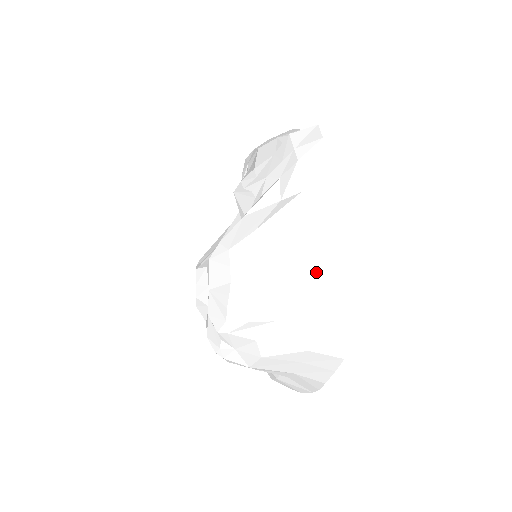
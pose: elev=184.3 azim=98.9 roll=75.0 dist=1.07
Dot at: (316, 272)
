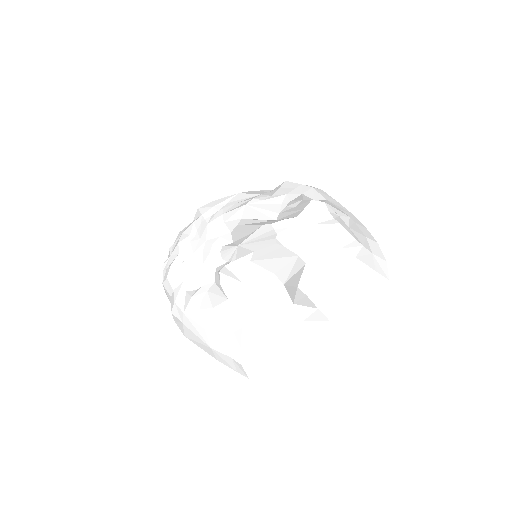
Dot at: (363, 231)
